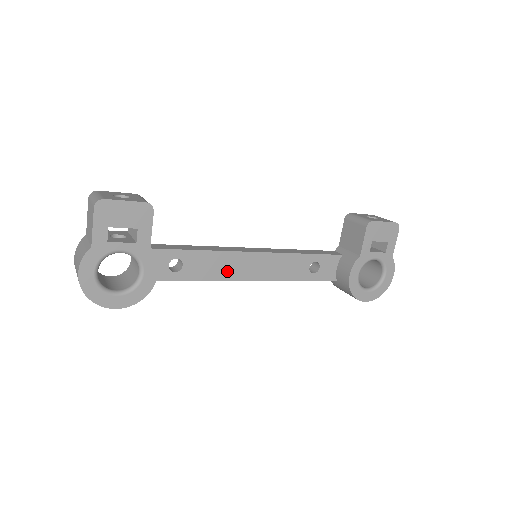
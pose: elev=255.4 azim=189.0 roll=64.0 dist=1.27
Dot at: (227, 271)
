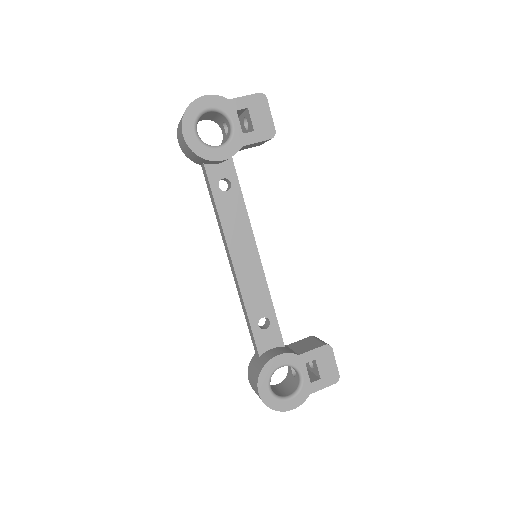
Dot at: (234, 235)
